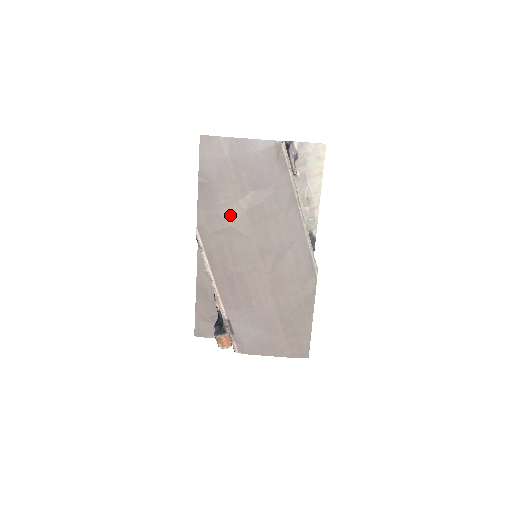
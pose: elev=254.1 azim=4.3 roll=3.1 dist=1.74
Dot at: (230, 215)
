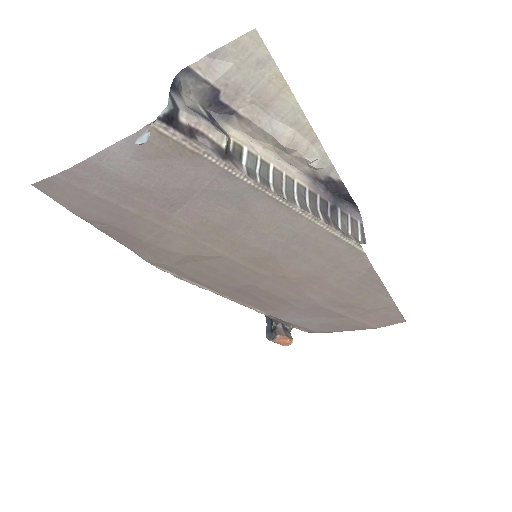
Dot at: (175, 245)
